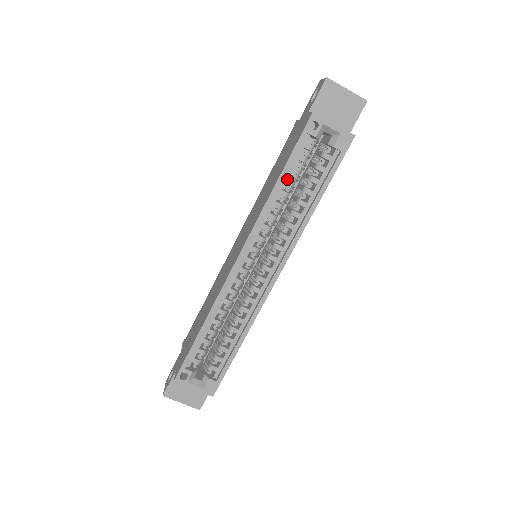
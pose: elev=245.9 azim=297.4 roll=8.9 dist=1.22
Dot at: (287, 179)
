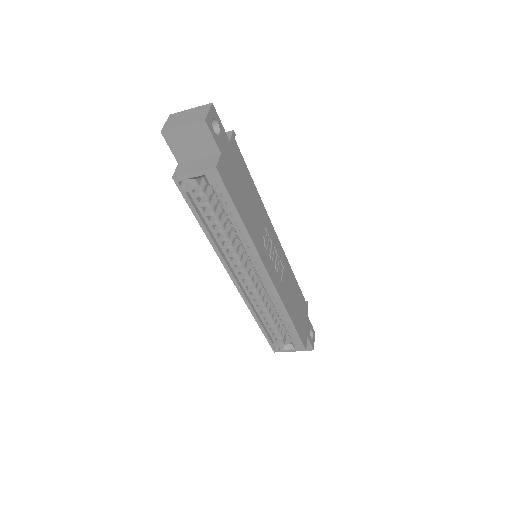
Dot at: (209, 222)
